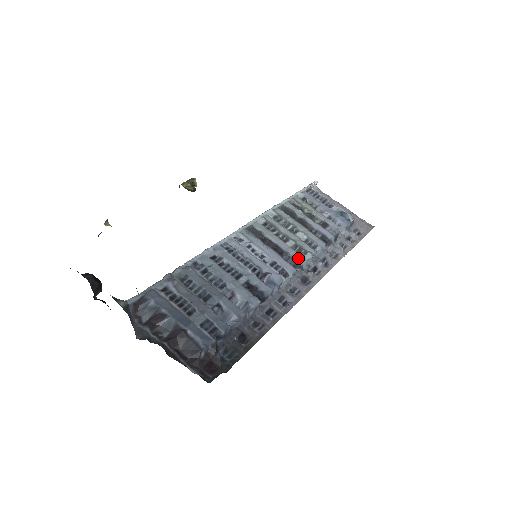
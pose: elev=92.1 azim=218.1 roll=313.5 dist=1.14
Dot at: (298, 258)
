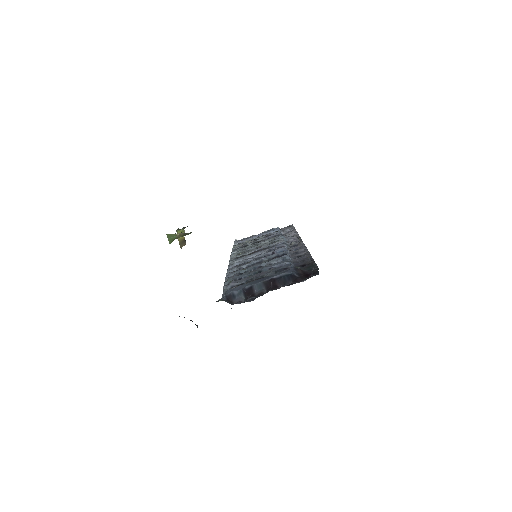
Dot at: (278, 243)
